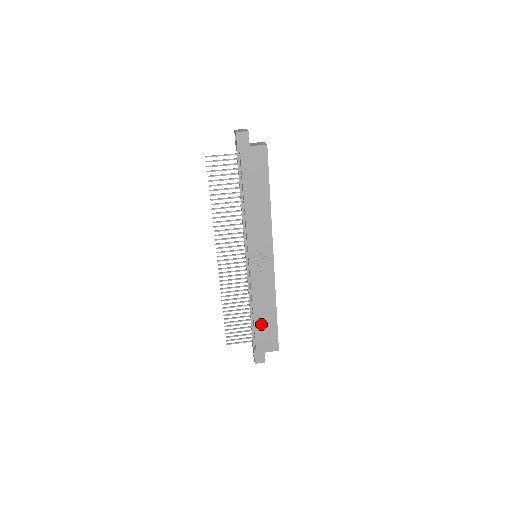
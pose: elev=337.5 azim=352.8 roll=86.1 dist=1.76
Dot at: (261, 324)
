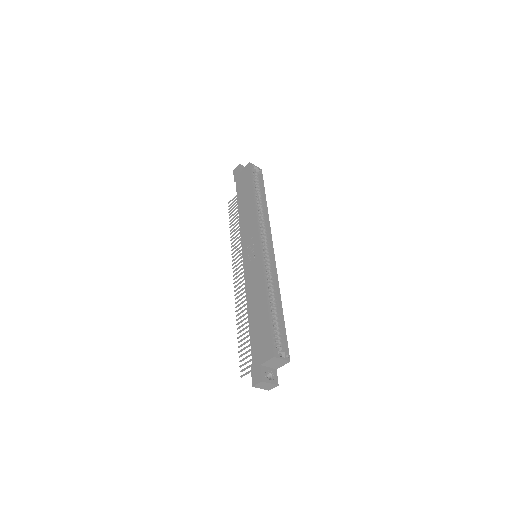
Dot at: (255, 324)
